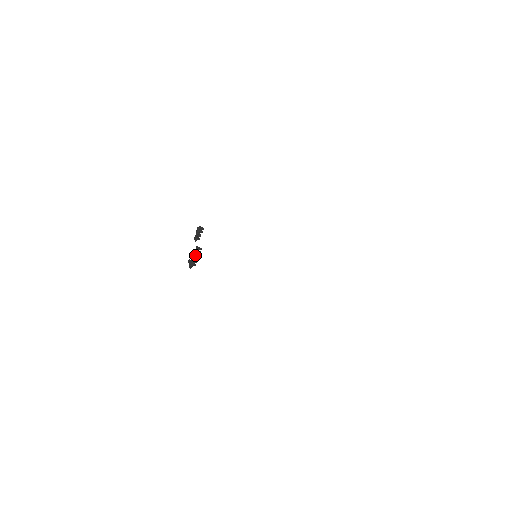
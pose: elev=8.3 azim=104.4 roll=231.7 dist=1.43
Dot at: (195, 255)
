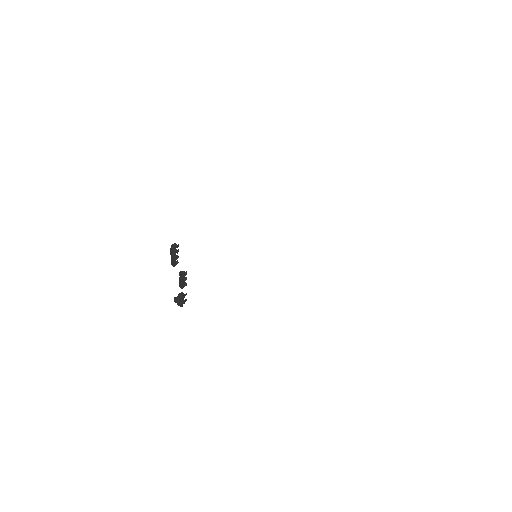
Dot at: (181, 286)
